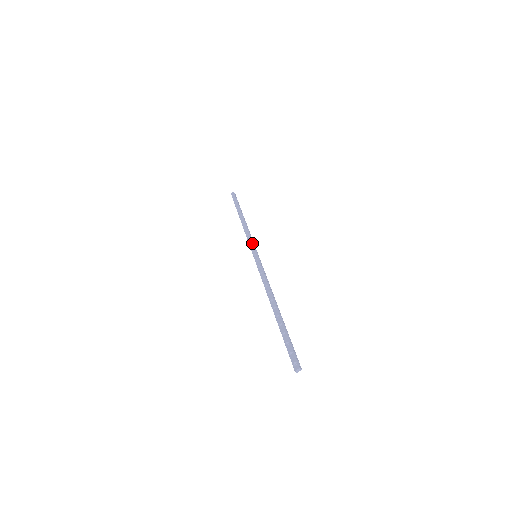
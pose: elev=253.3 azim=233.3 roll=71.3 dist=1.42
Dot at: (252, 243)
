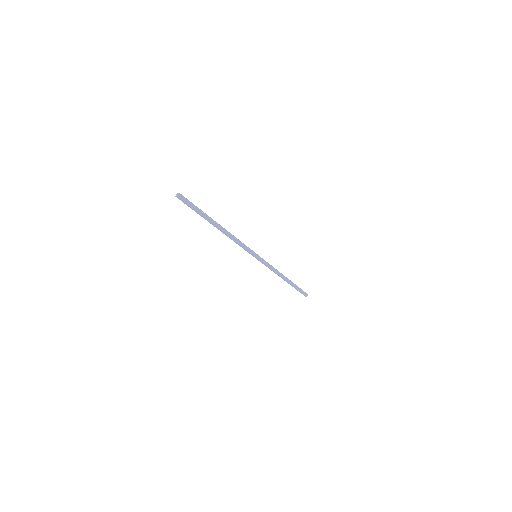
Dot at: (263, 261)
